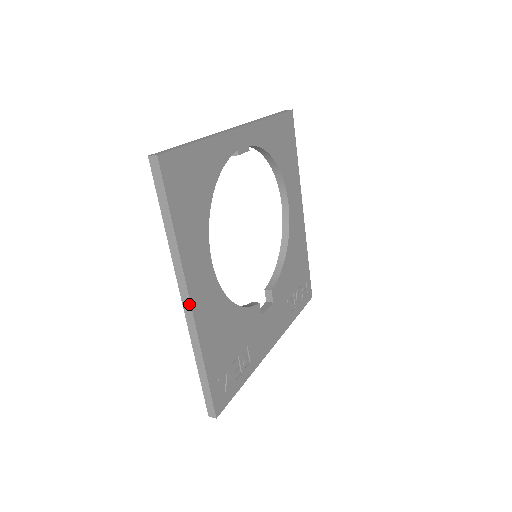
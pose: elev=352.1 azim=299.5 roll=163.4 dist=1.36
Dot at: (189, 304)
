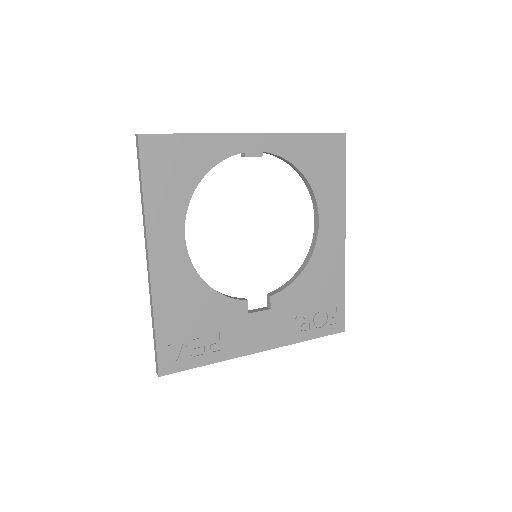
Dot at: (148, 263)
